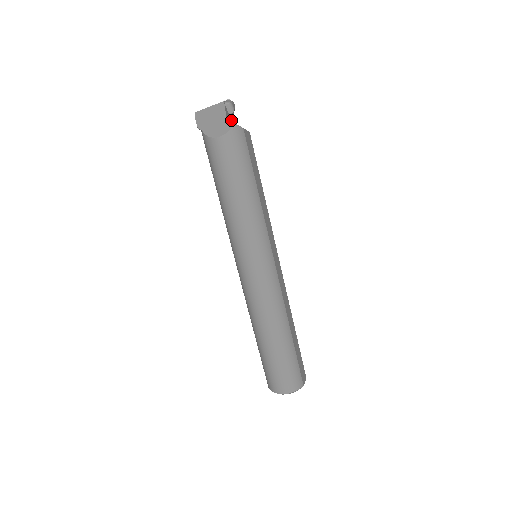
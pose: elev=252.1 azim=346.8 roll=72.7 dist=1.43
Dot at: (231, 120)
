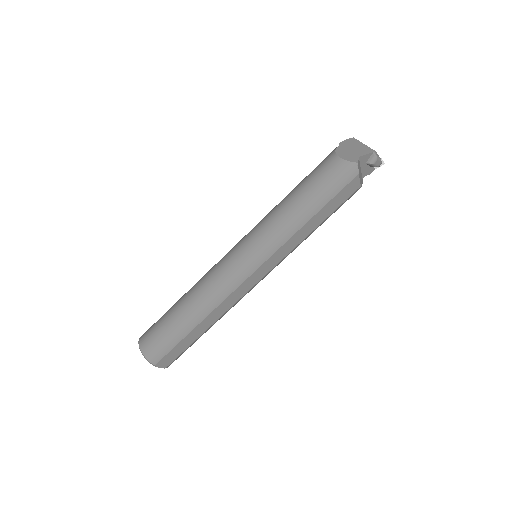
Dot at: (363, 167)
